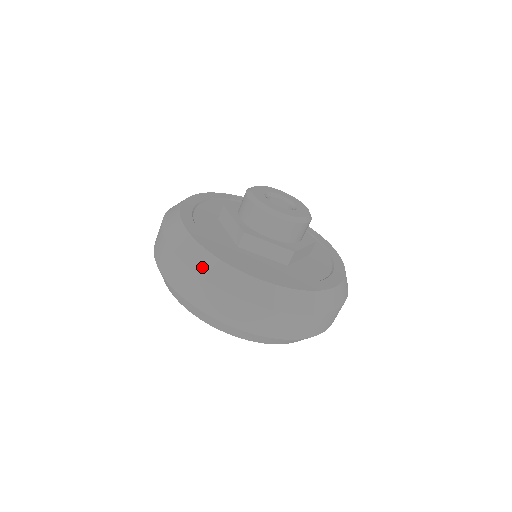
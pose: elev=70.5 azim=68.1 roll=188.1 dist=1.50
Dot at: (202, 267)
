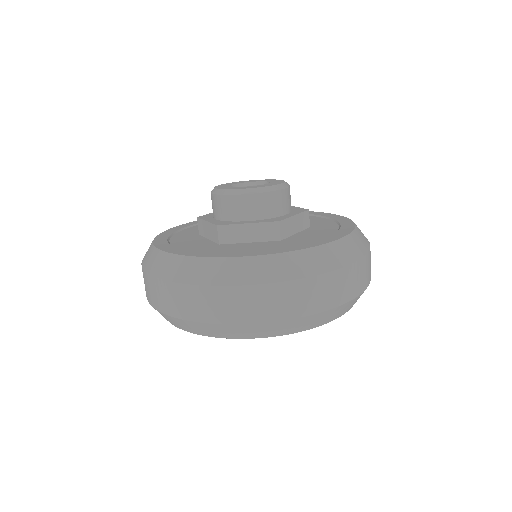
Dot at: (179, 273)
